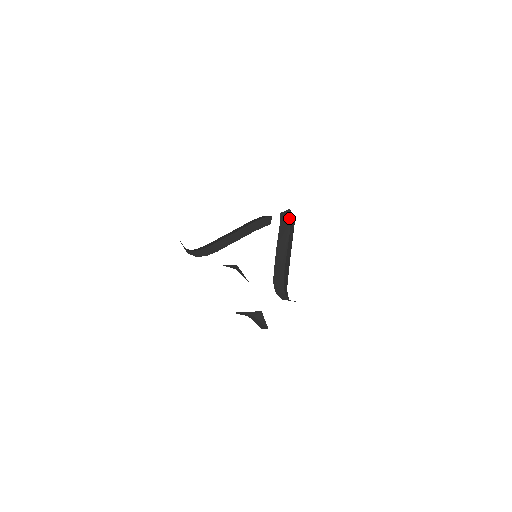
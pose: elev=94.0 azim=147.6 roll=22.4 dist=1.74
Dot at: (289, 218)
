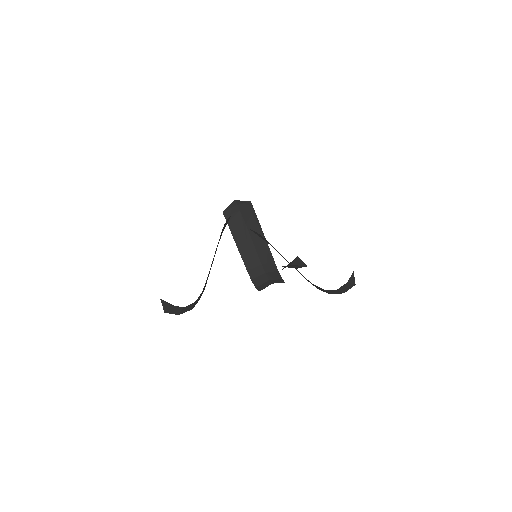
Dot at: (237, 209)
